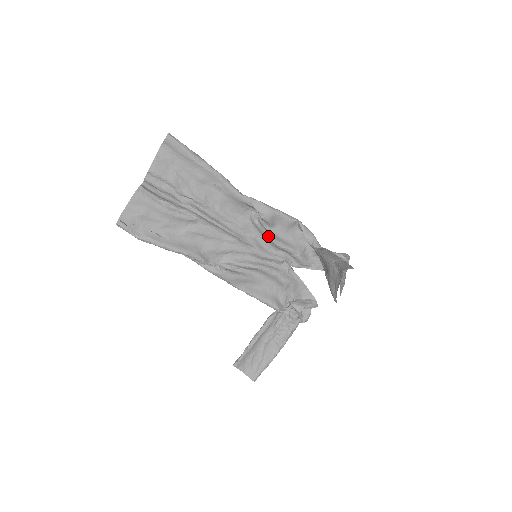
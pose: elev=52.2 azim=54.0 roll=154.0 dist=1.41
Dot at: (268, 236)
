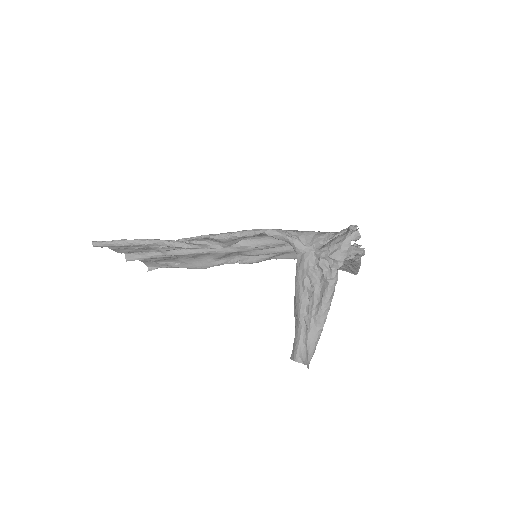
Dot at: occluded
